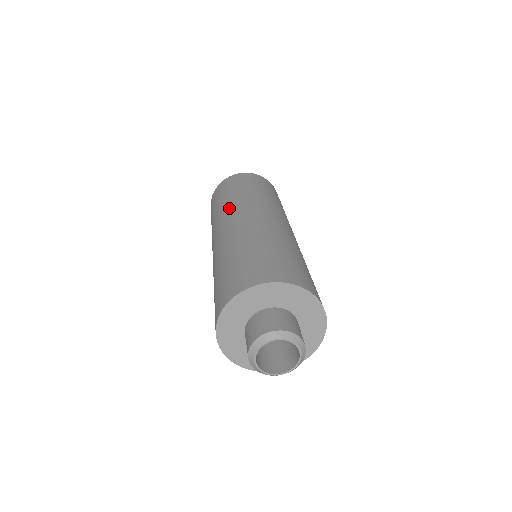
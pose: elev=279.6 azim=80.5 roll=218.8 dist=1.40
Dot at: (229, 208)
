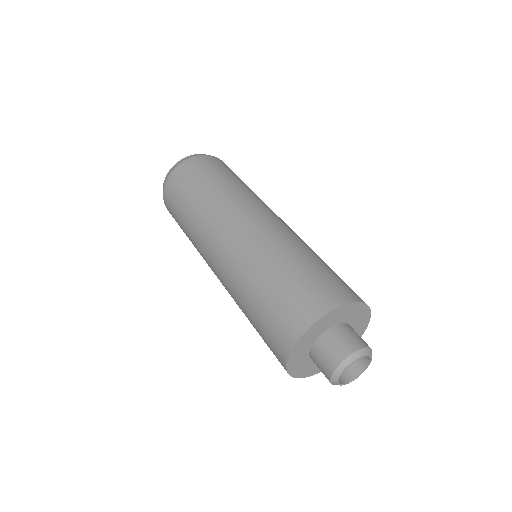
Dot at: (200, 235)
